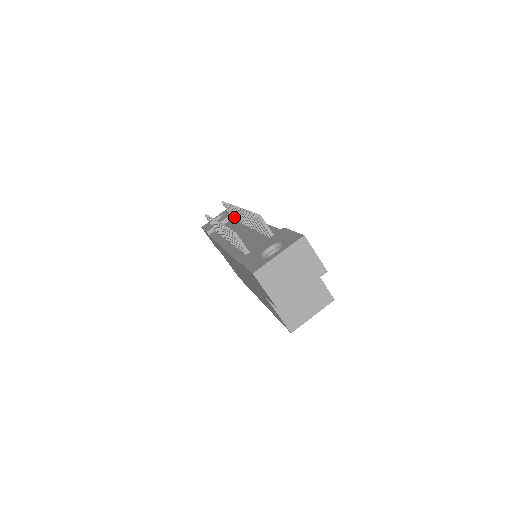
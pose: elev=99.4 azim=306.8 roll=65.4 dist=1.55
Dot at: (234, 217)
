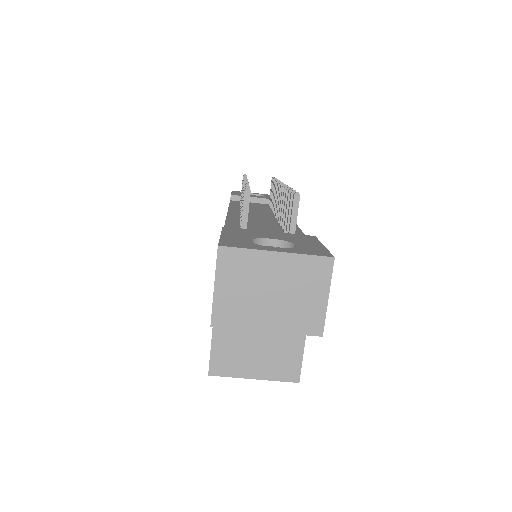
Dot at: occluded
